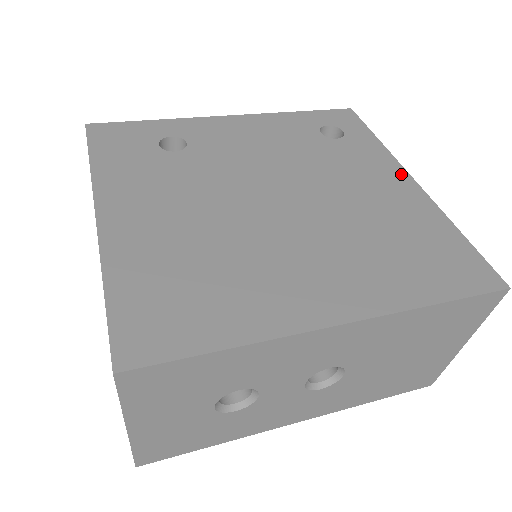
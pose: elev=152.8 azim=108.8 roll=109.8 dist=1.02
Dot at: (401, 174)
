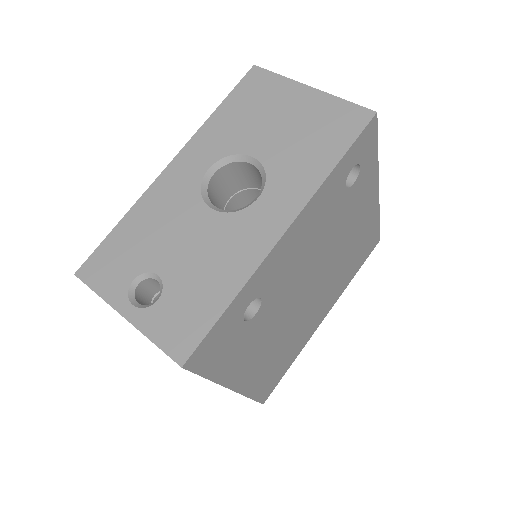
Dot at: (375, 192)
